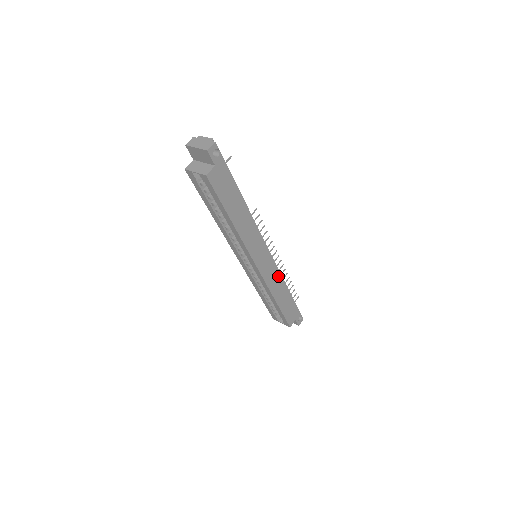
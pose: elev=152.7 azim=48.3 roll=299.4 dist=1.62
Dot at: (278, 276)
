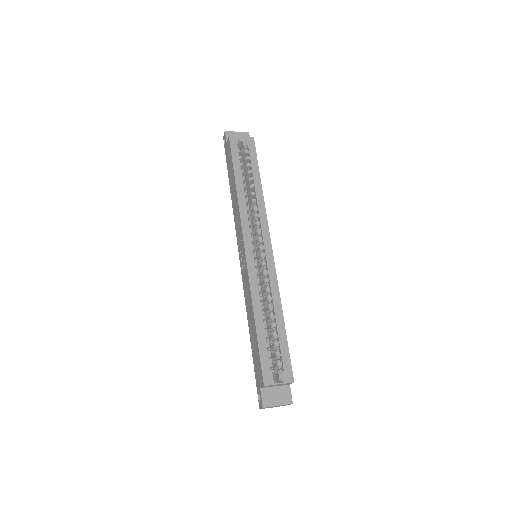
Dot at: occluded
